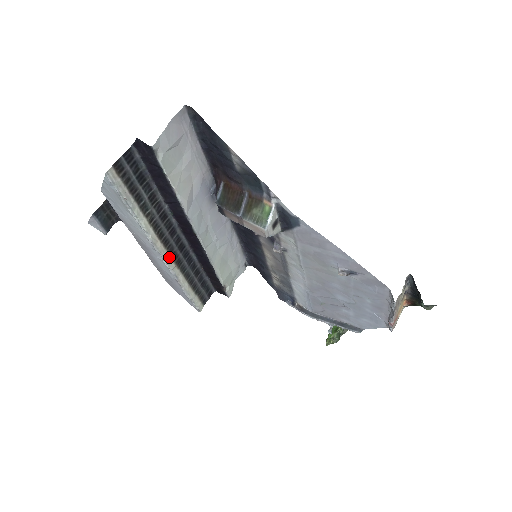
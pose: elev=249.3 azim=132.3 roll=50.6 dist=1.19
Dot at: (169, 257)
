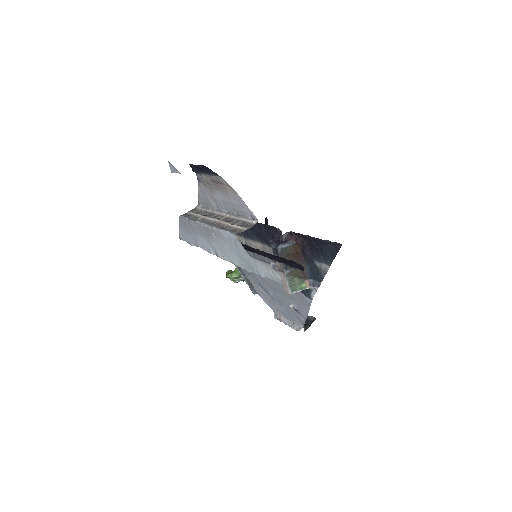
Dot at: occluded
